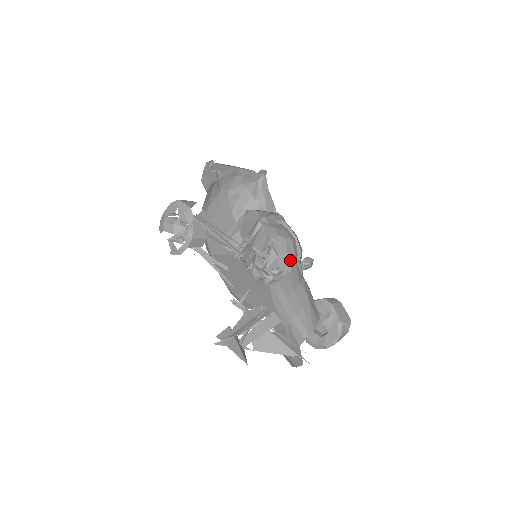
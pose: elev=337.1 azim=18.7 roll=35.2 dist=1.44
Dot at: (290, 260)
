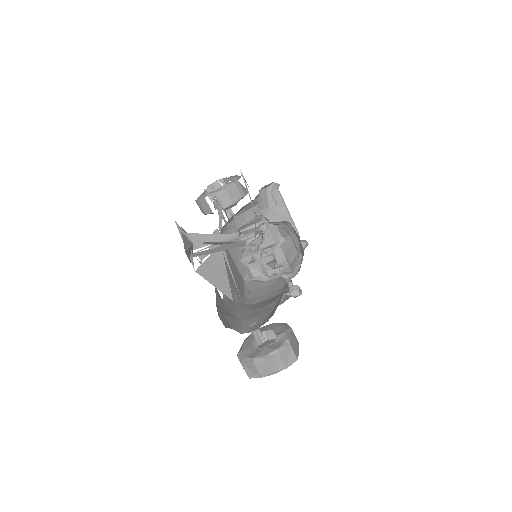
Dot at: (285, 256)
